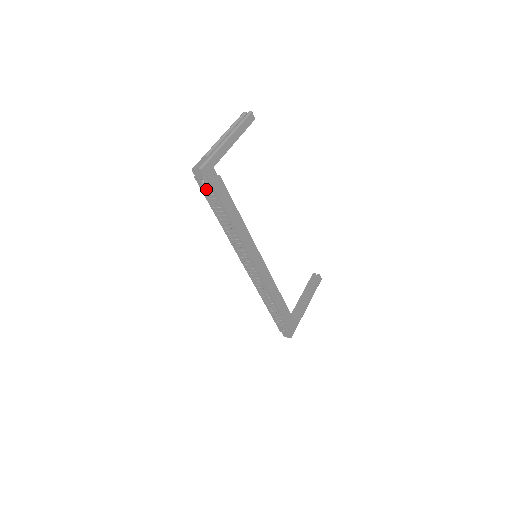
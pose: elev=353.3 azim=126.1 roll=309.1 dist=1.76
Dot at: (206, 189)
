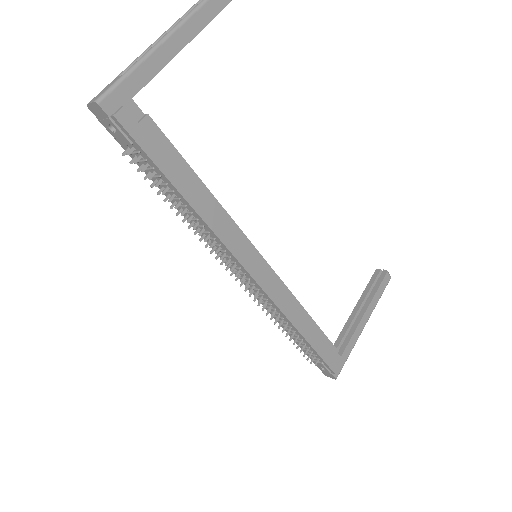
Dot at: (124, 143)
